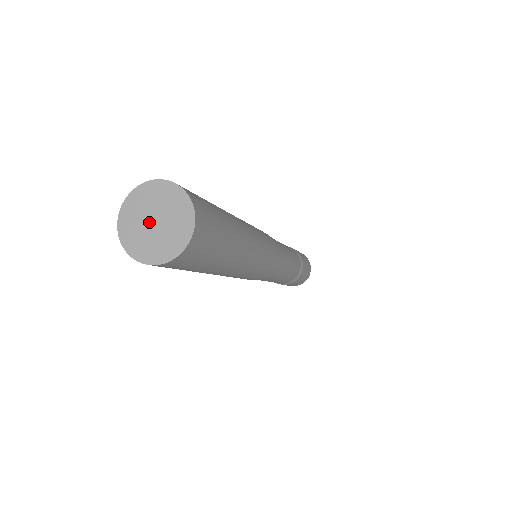
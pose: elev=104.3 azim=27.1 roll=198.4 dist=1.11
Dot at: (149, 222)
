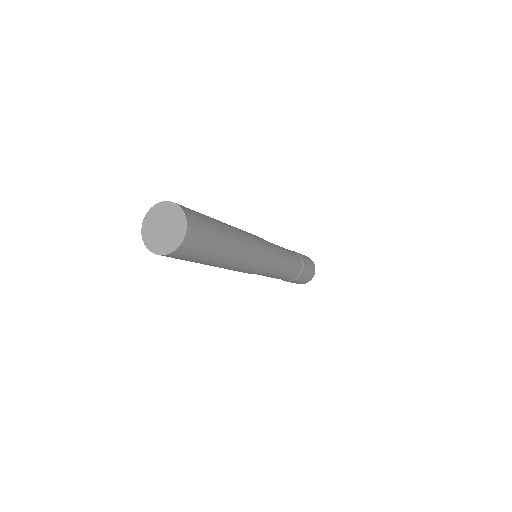
Dot at: (160, 230)
